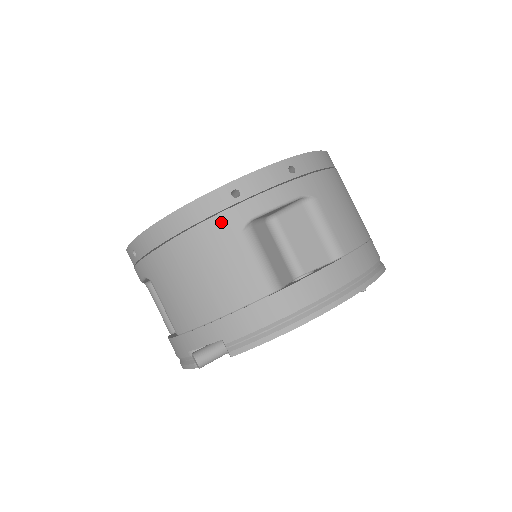
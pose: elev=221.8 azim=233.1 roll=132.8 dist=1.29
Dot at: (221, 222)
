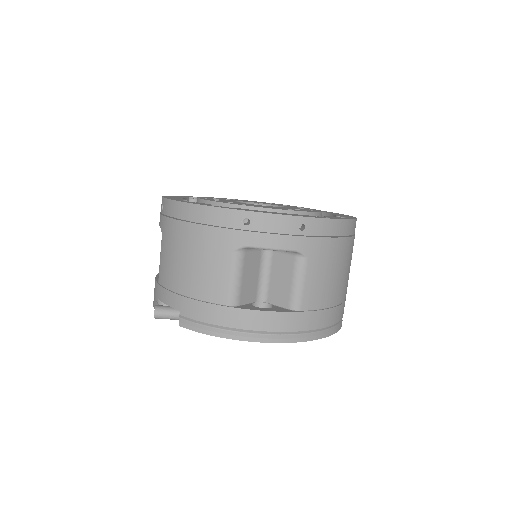
Dot at: (224, 235)
